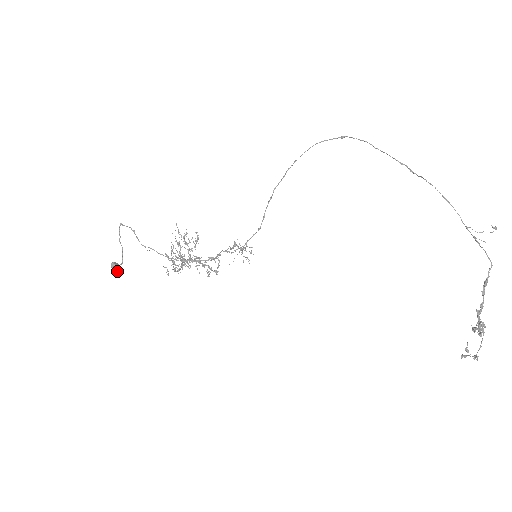
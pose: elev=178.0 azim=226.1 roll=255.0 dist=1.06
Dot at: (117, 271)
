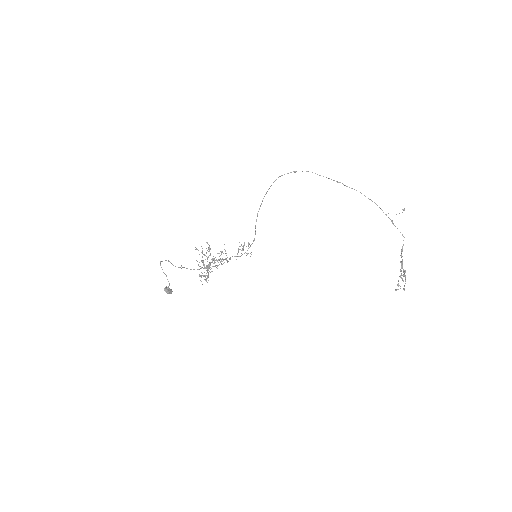
Dot at: (169, 292)
